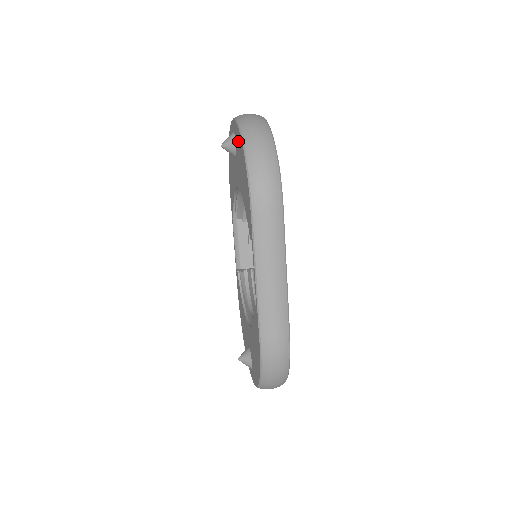
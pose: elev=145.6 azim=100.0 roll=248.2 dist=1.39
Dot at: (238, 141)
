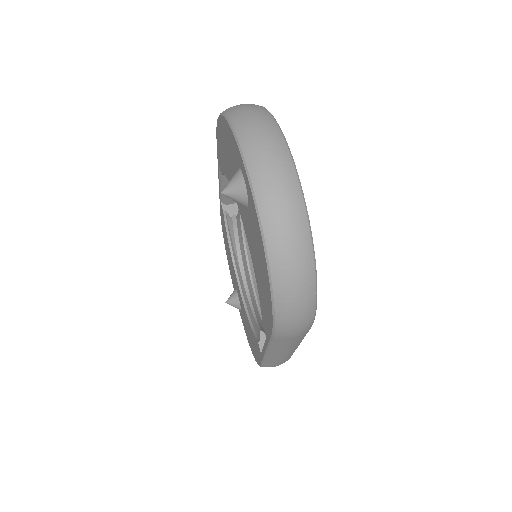
Dot at: (257, 234)
